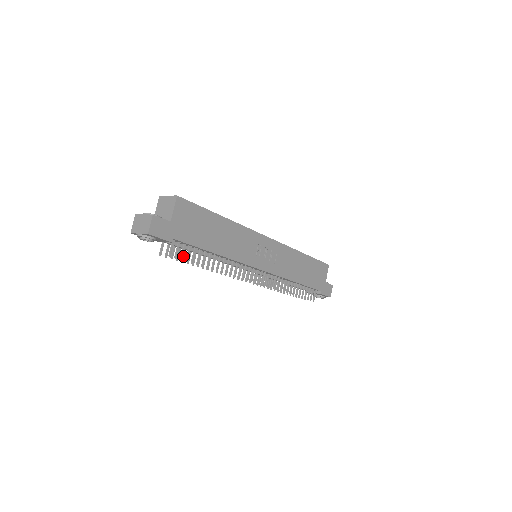
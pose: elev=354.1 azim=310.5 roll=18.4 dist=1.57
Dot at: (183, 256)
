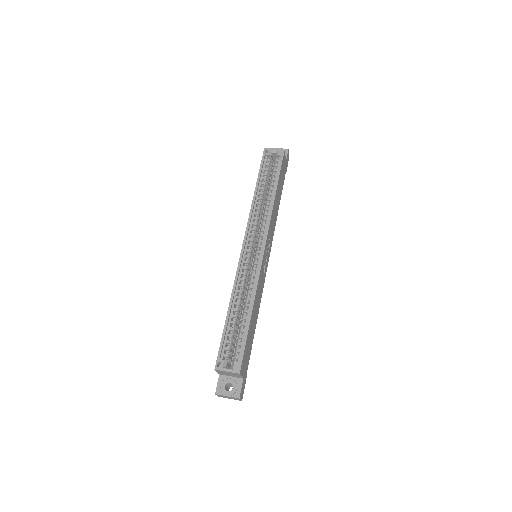
Dot at: occluded
